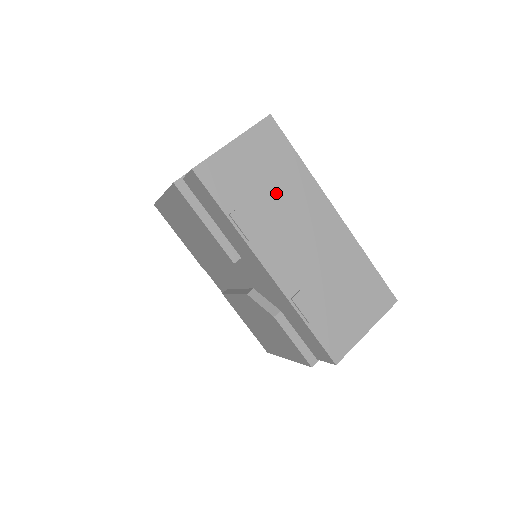
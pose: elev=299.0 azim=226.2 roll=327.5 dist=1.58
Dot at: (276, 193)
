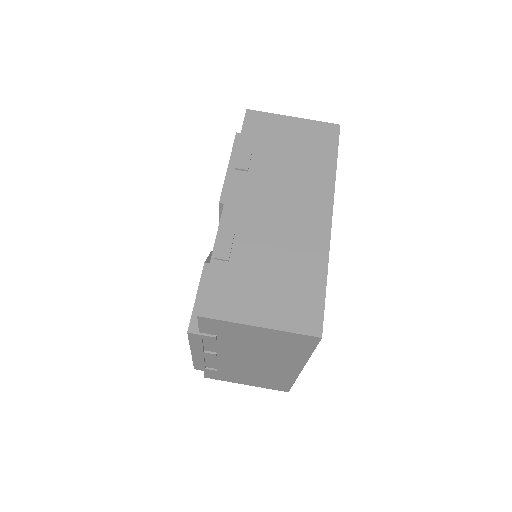
Dot at: (291, 164)
